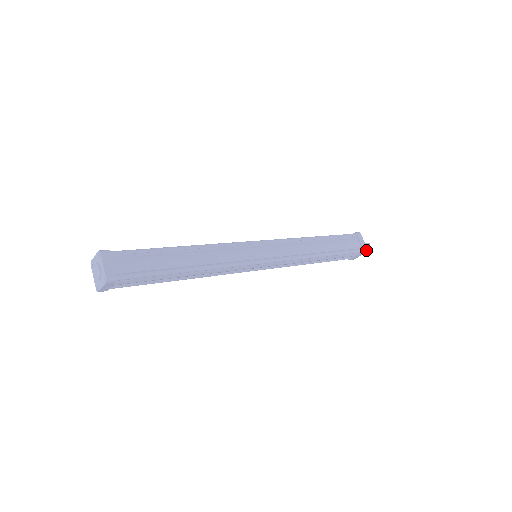
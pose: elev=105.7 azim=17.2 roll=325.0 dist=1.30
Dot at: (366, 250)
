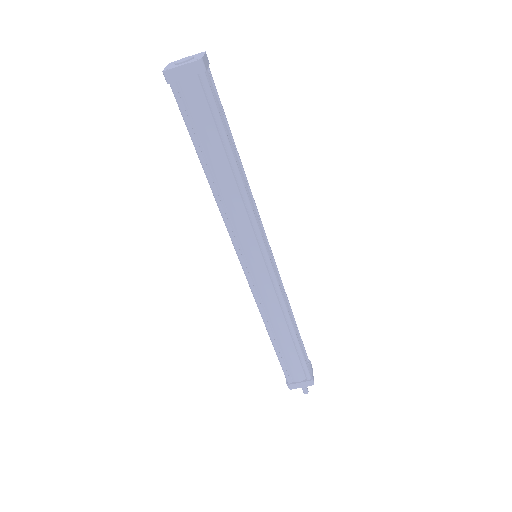
Dot at: occluded
